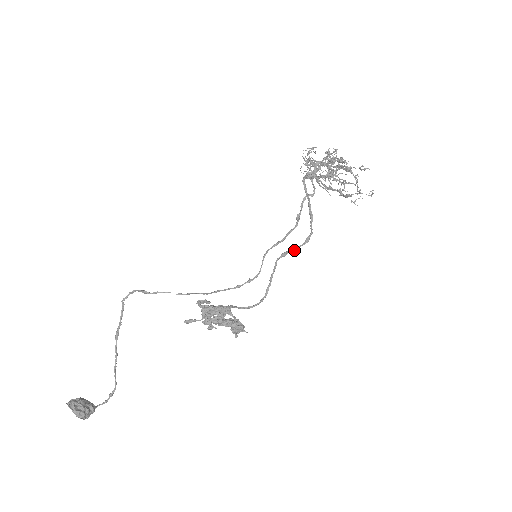
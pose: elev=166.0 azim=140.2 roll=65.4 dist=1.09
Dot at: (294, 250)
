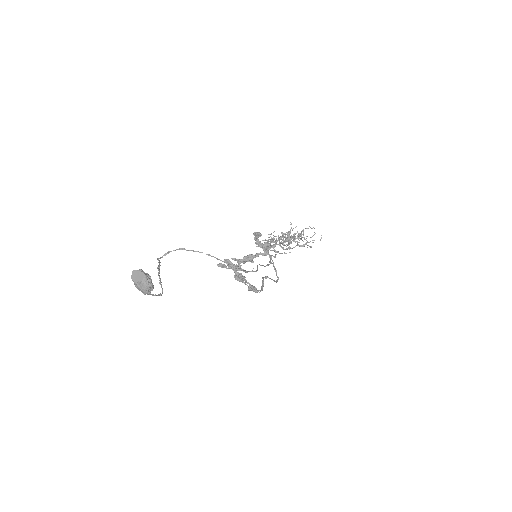
Dot at: (272, 279)
